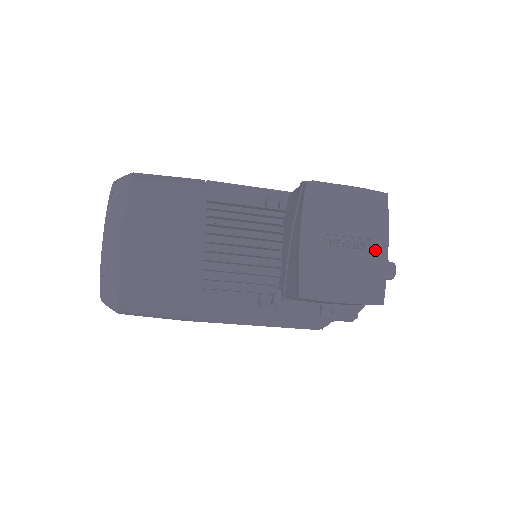
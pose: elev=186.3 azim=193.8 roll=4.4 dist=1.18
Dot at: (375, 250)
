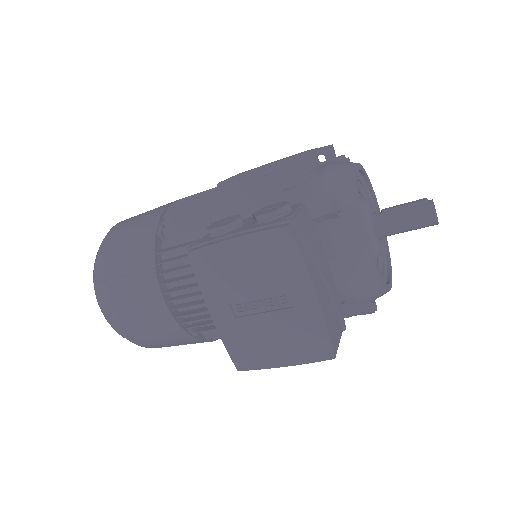
Dot at: (300, 301)
